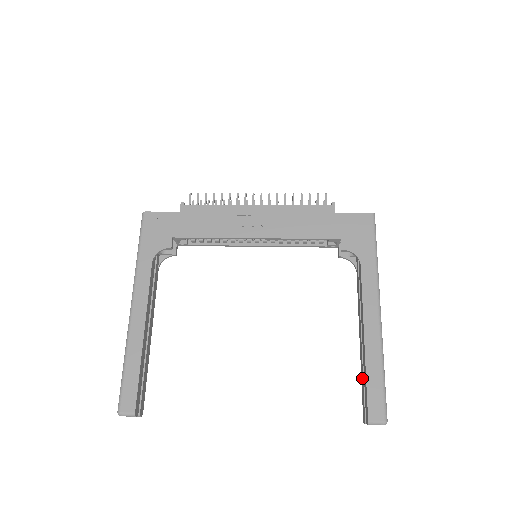
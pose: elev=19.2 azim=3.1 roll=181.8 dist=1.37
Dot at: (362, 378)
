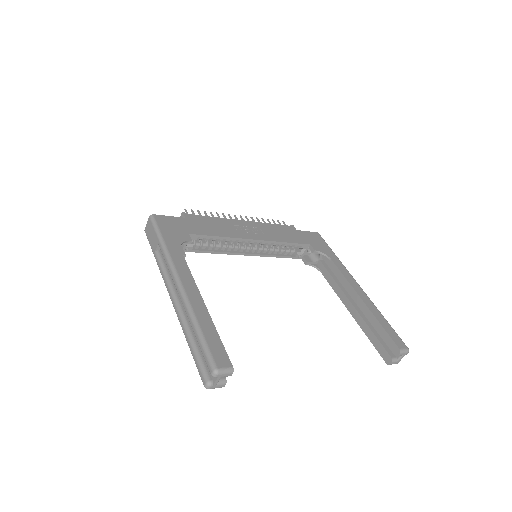
Dot at: (370, 333)
